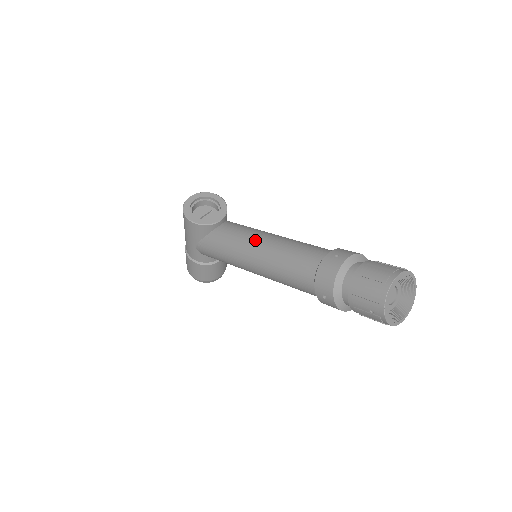
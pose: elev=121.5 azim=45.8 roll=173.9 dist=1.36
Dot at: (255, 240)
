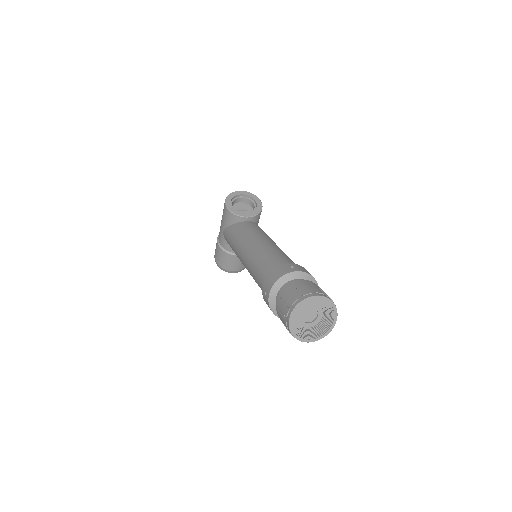
Dot at: (256, 238)
